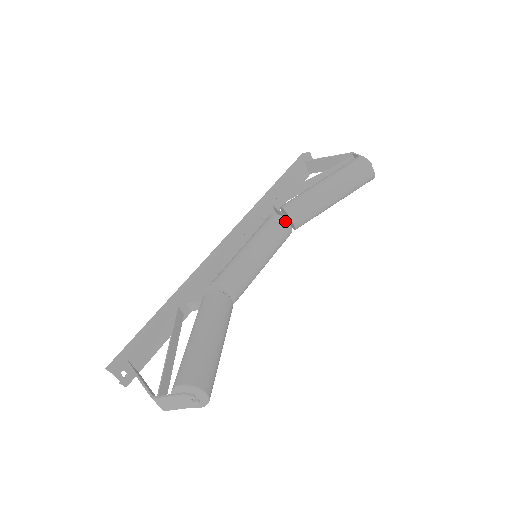
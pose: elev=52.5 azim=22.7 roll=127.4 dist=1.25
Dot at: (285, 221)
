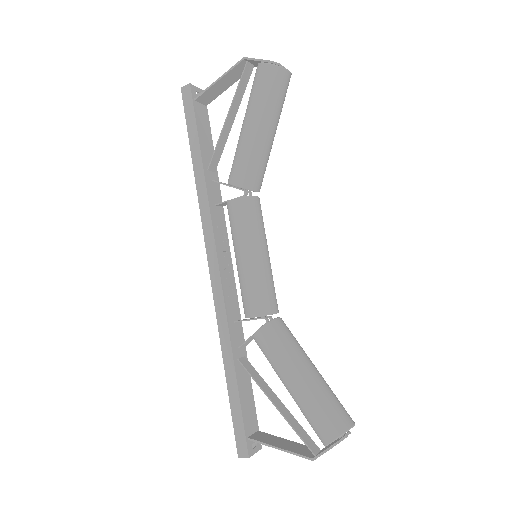
Dot at: (250, 199)
